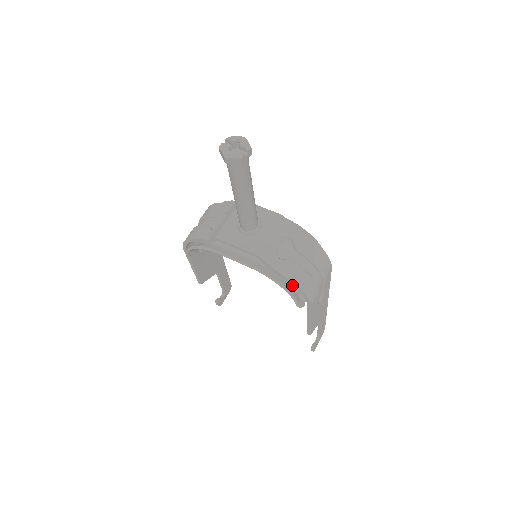
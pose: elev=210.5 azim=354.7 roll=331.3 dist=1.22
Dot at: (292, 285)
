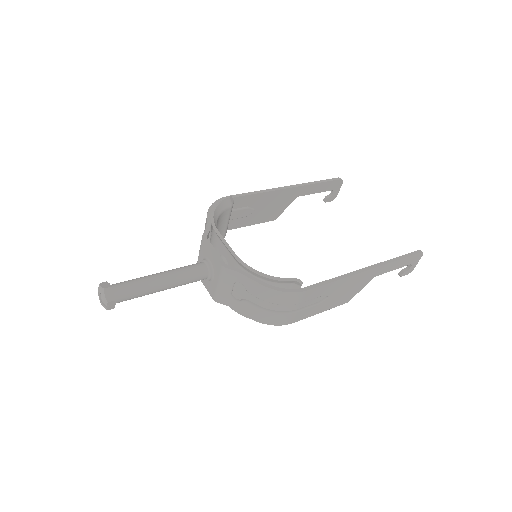
Dot at: occluded
